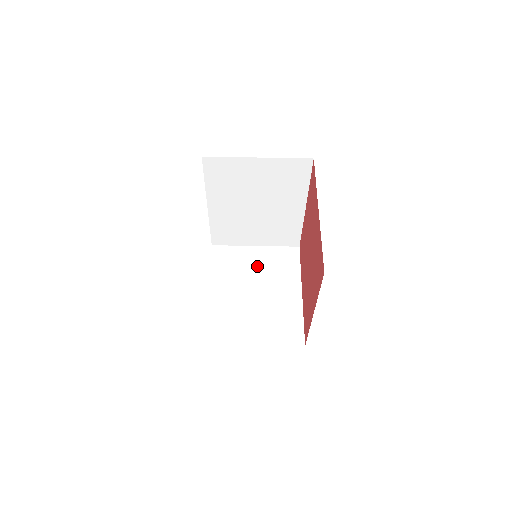
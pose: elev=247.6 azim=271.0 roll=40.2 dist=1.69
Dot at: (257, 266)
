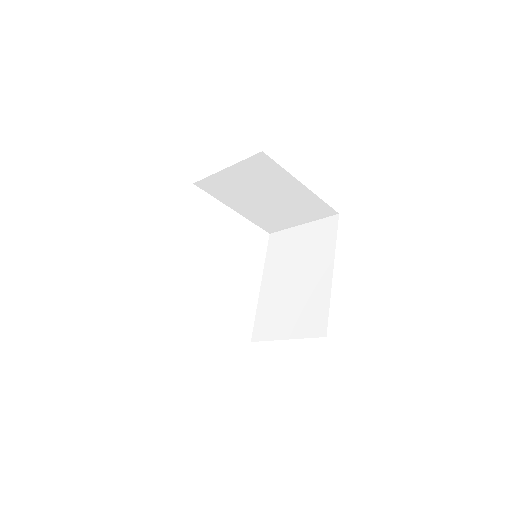
Dot at: (246, 183)
